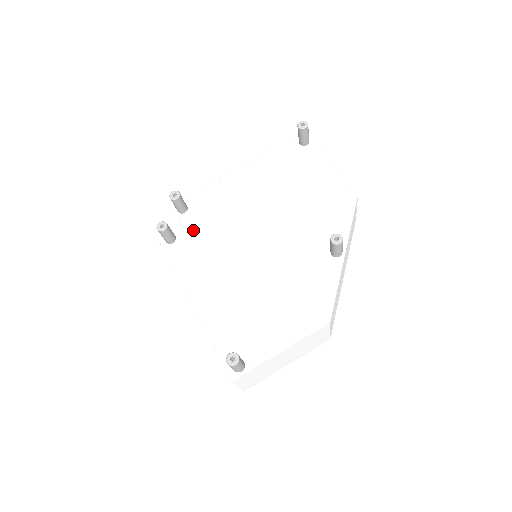
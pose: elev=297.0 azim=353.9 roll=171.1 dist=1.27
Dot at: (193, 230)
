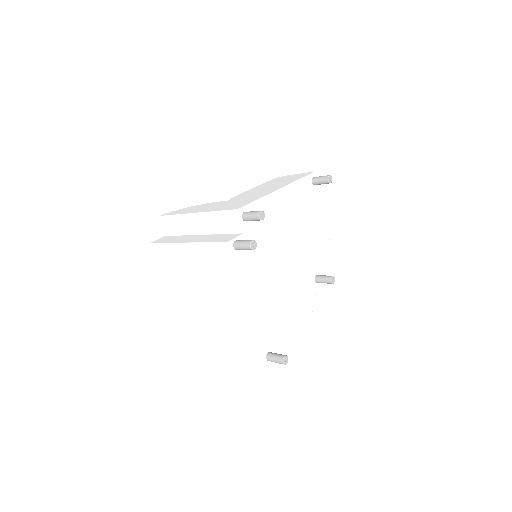
Dot at: occluded
